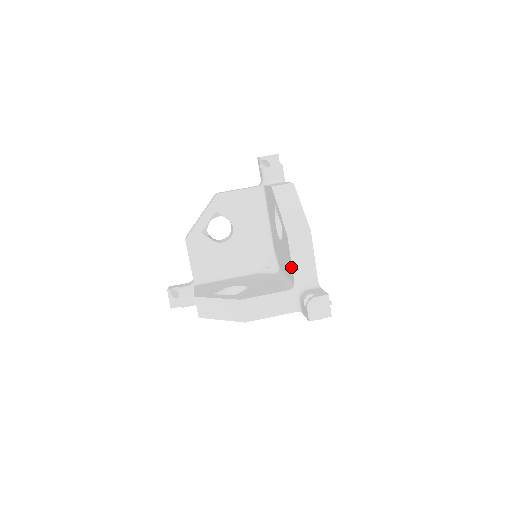
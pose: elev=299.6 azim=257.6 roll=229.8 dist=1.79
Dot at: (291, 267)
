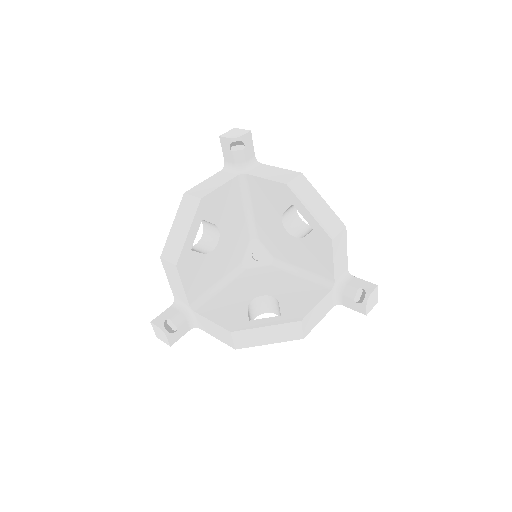
Dot at: (331, 268)
